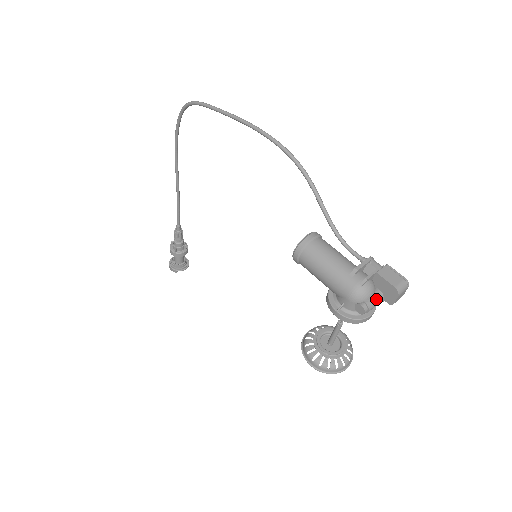
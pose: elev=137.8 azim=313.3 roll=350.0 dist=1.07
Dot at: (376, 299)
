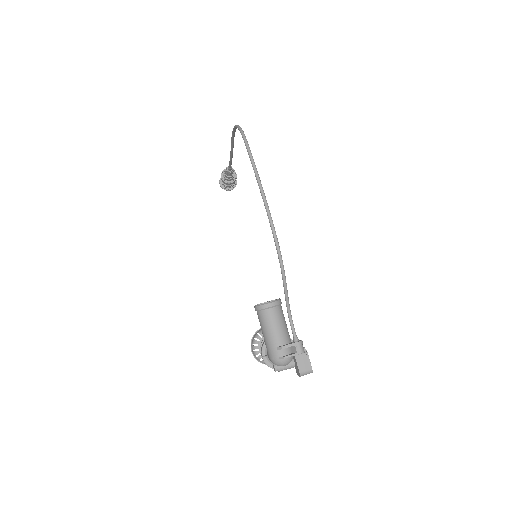
Dot at: (288, 367)
